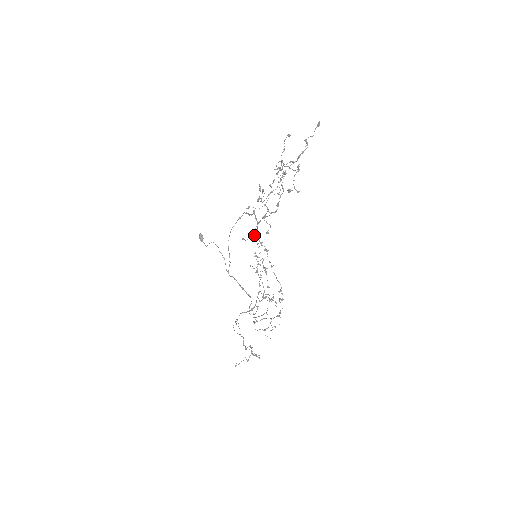
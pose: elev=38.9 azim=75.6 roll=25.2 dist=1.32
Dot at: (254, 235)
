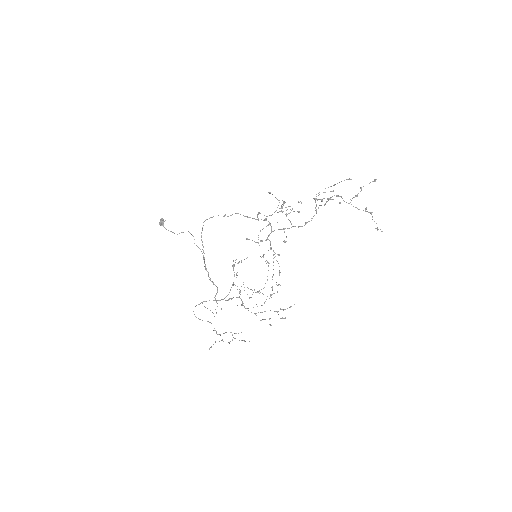
Dot at: occluded
